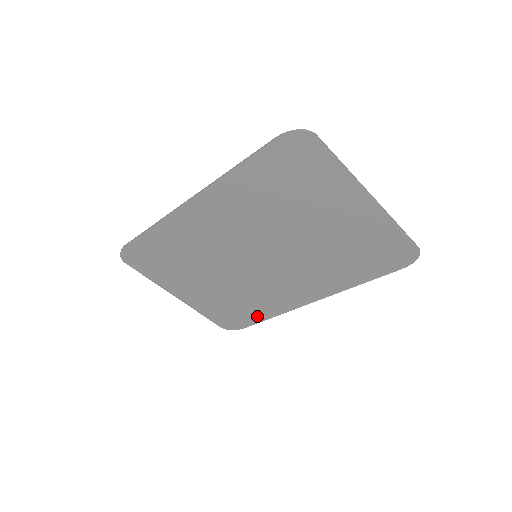
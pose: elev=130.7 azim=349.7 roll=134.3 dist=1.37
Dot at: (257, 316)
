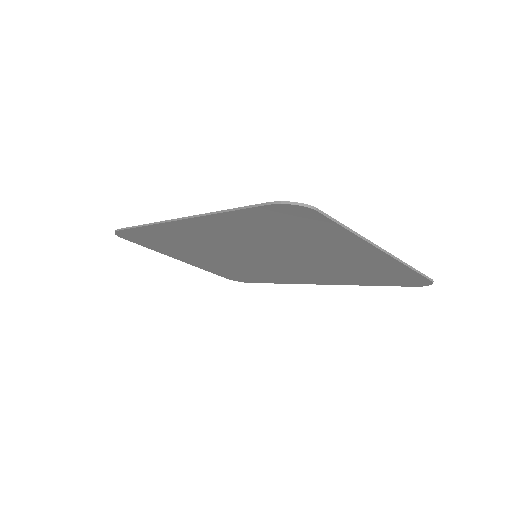
Dot at: (262, 280)
